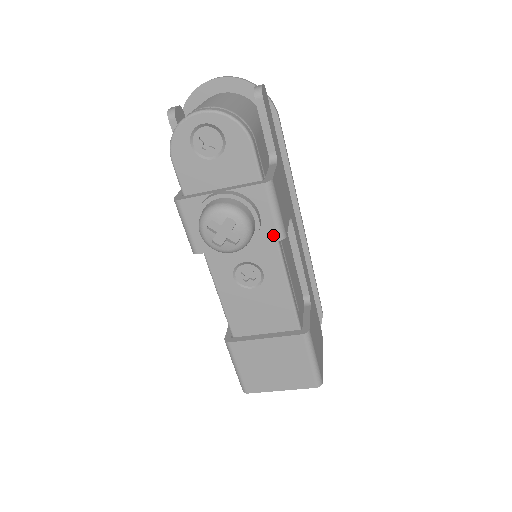
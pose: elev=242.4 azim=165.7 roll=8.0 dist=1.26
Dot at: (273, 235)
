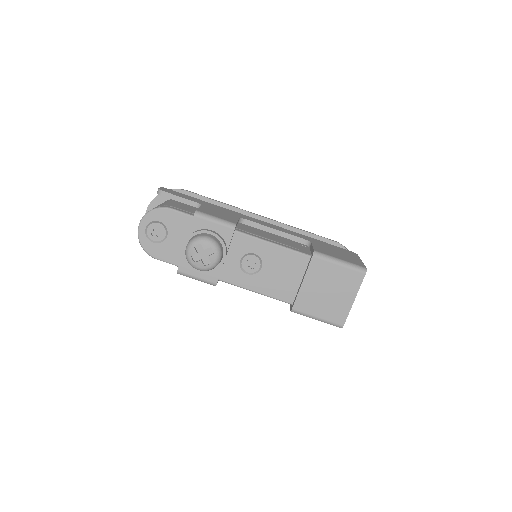
Dot at: (229, 231)
